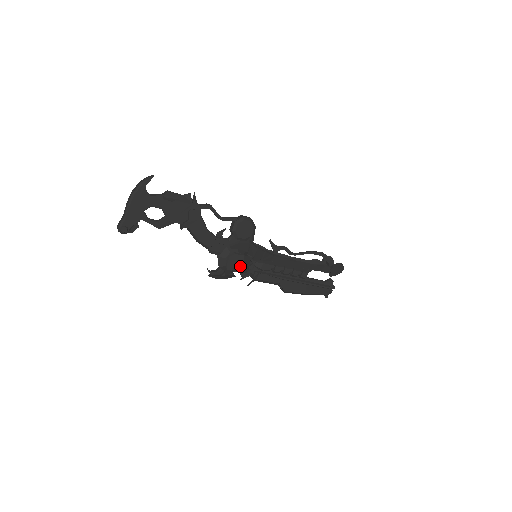
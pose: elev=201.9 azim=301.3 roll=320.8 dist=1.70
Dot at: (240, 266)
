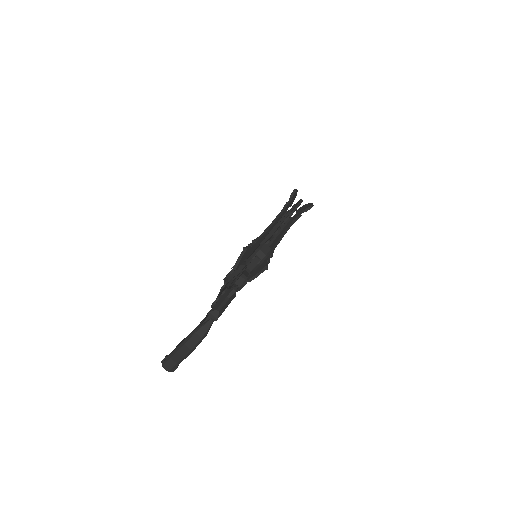
Dot at: occluded
